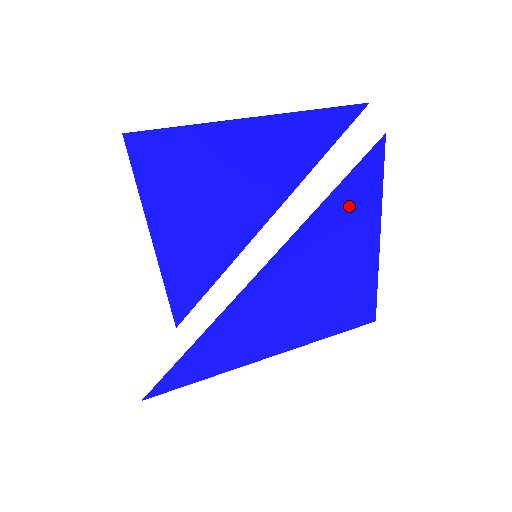
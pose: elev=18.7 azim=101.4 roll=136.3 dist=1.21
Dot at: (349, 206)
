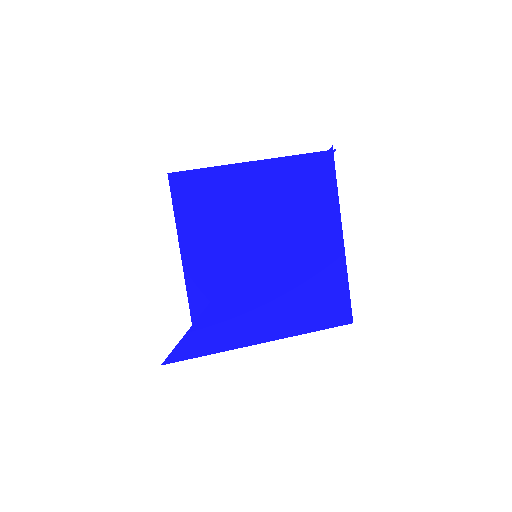
Dot at: (315, 200)
